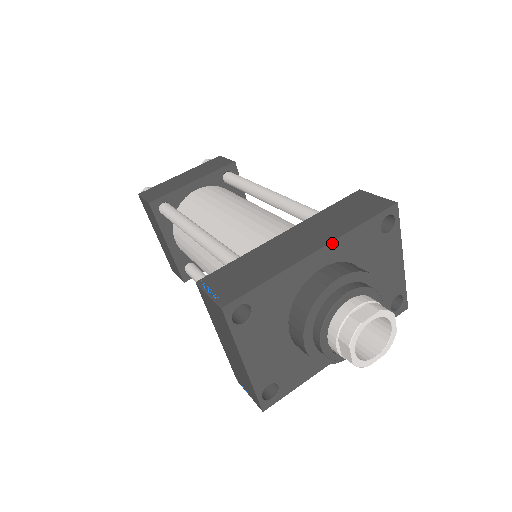
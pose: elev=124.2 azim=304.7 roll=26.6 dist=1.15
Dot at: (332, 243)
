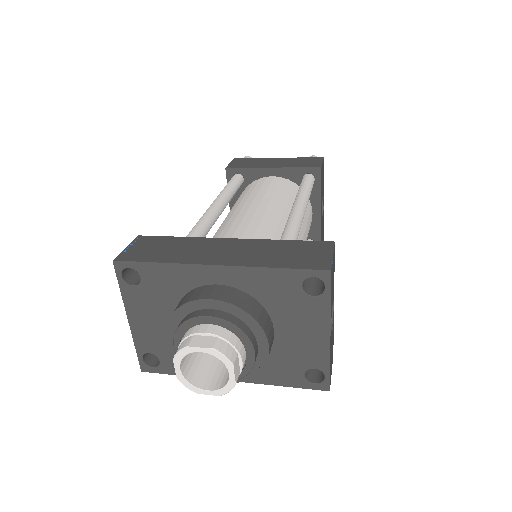
Dot at: (235, 267)
